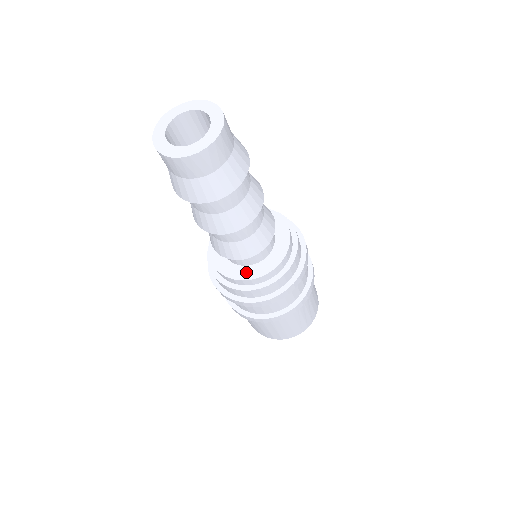
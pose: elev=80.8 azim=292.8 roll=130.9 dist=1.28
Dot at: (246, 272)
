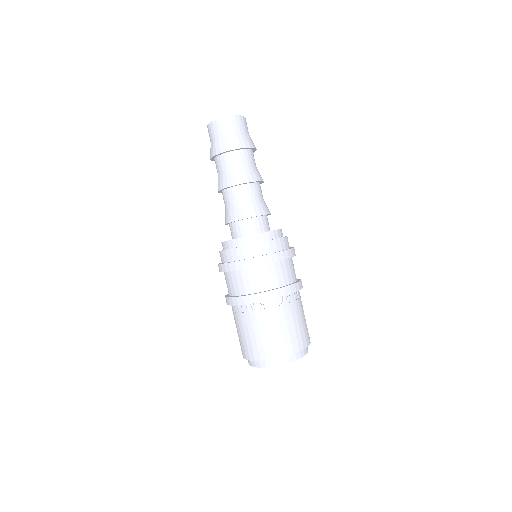
Dot at: occluded
